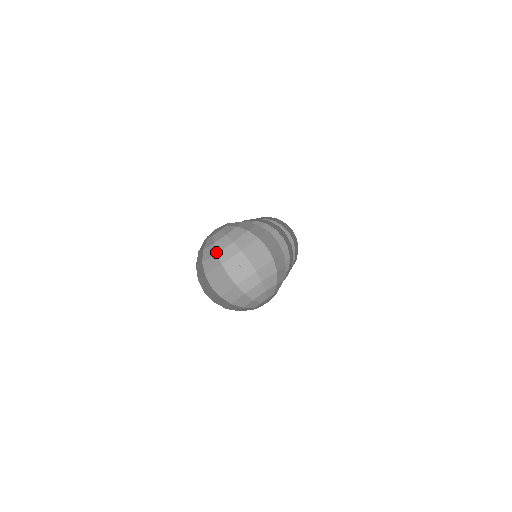
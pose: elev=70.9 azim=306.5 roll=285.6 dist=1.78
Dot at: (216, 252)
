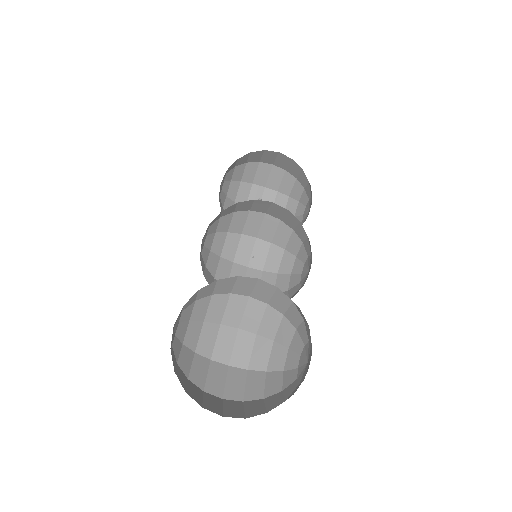
Dot at: (202, 321)
